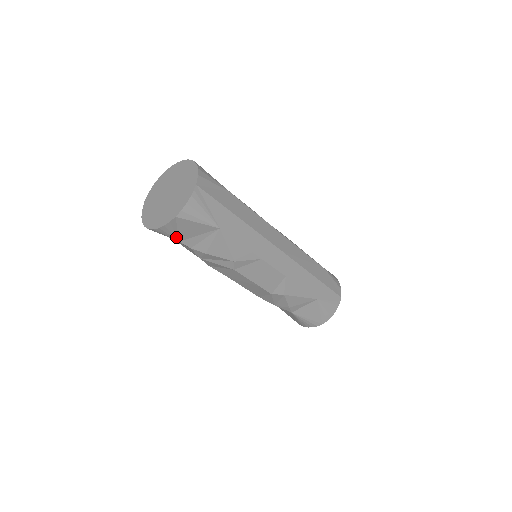
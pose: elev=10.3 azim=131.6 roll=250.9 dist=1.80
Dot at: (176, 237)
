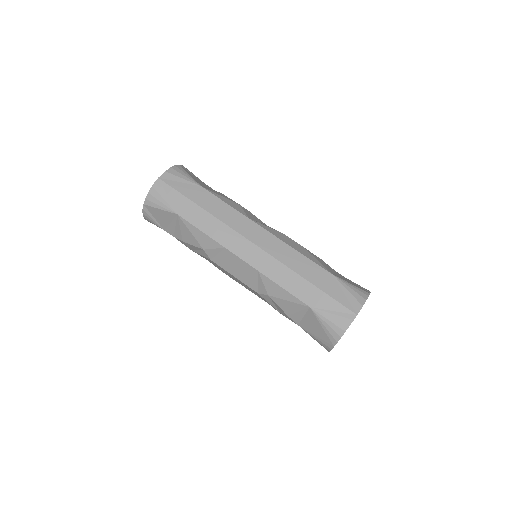
Dot at: (159, 226)
